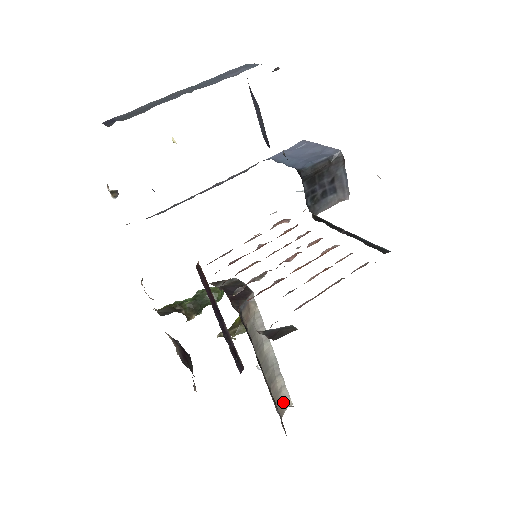
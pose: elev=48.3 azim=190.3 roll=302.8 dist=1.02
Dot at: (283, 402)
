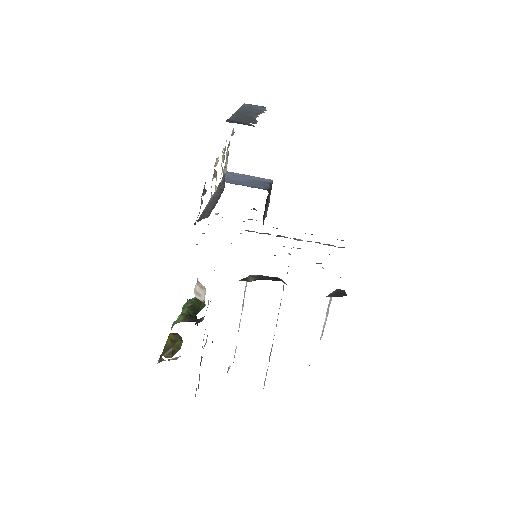
Dot at: occluded
